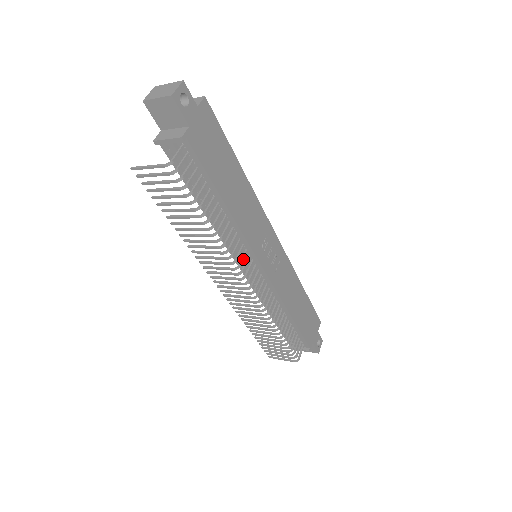
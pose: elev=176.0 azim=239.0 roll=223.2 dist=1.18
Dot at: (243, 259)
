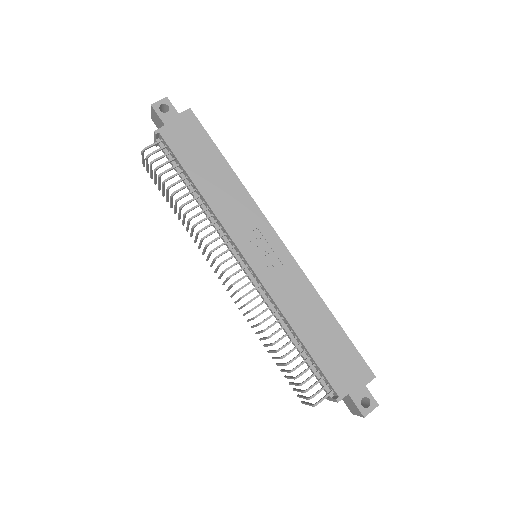
Dot at: (221, 245)
